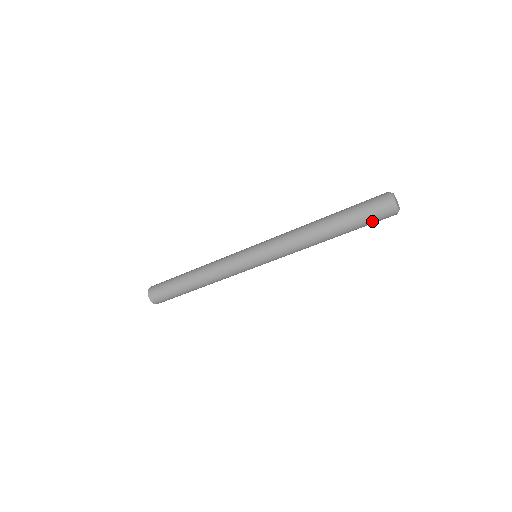
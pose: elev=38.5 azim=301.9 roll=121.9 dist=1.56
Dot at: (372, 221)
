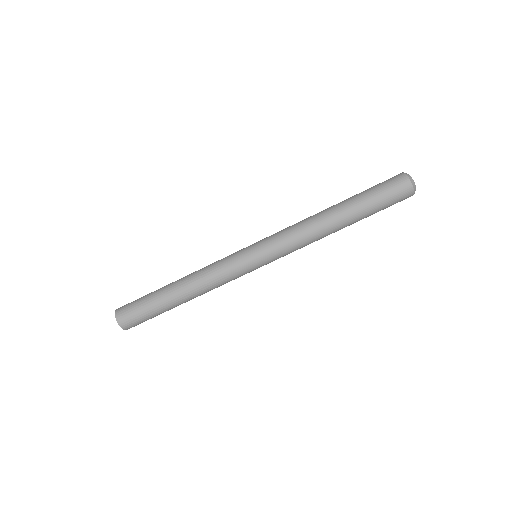
Dot at: (388, 198)
